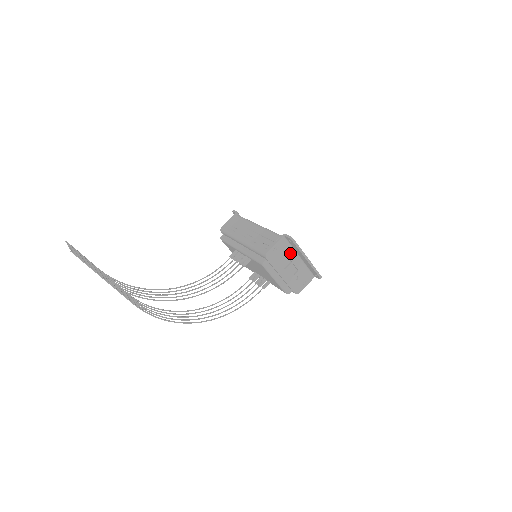
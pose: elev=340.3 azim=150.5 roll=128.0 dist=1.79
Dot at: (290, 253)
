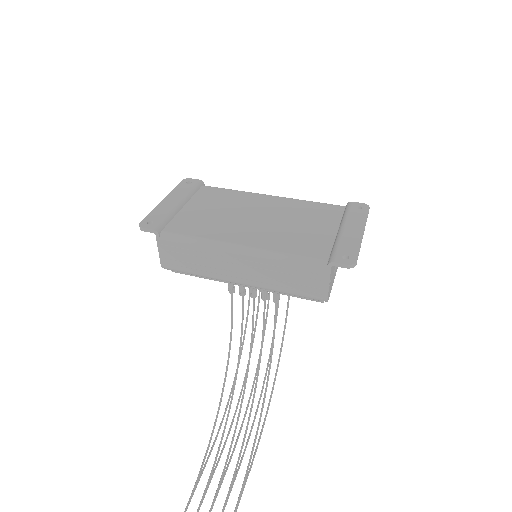
Dot at: occluded
